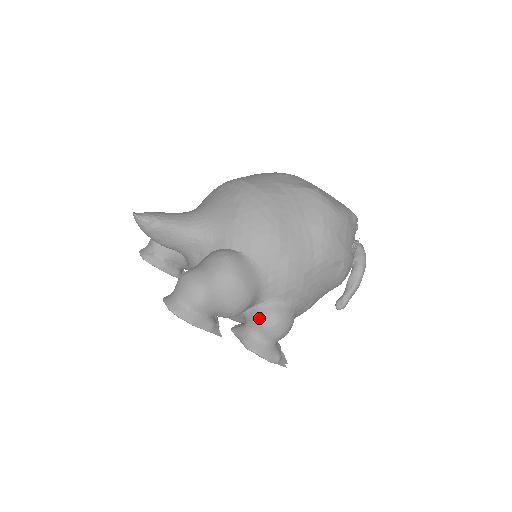
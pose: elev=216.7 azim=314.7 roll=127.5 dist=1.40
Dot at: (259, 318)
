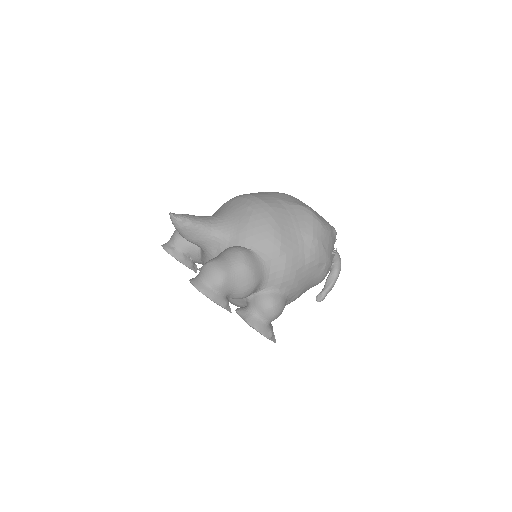
Dot at: (260, 301)
